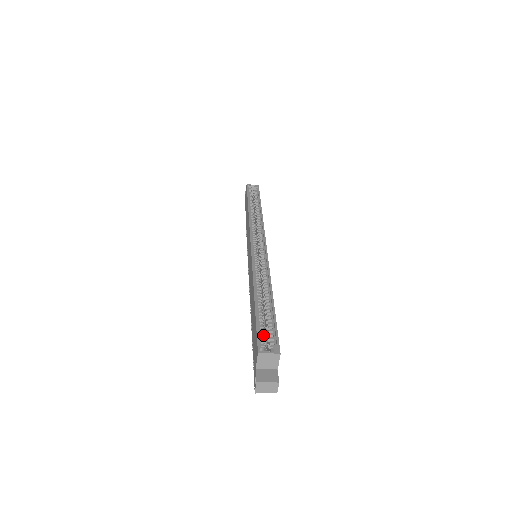
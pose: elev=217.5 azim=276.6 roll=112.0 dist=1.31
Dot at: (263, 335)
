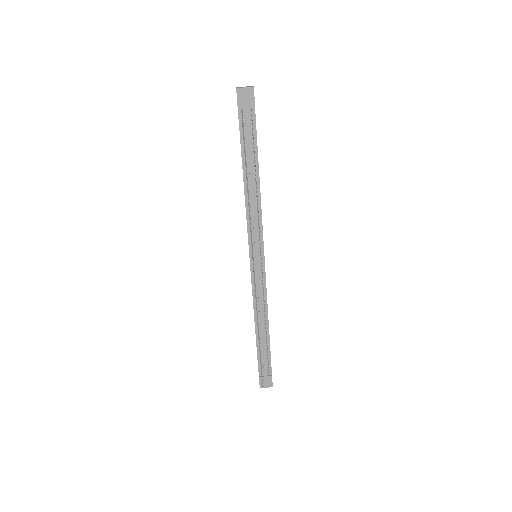
Dot at: occluded
